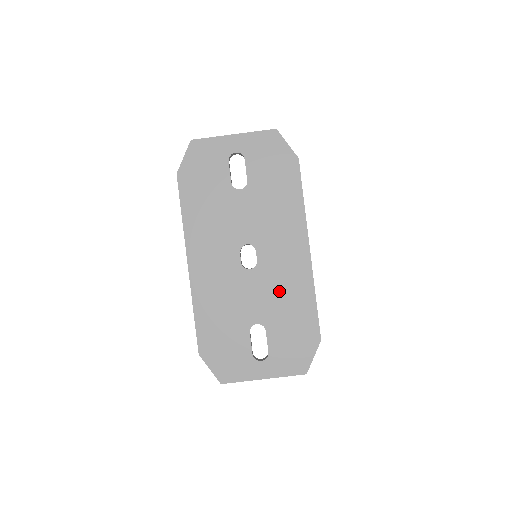
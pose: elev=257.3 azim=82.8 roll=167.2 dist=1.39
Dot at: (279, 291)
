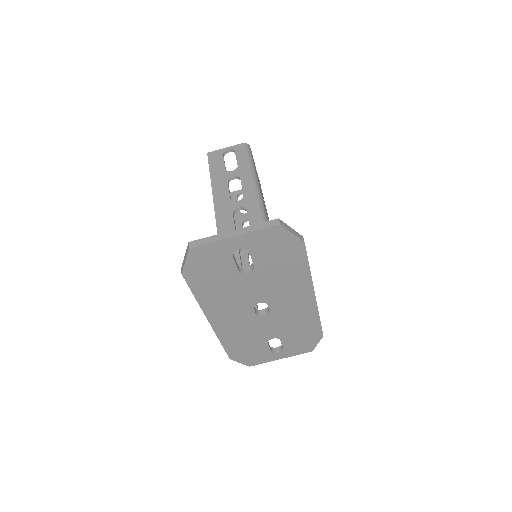
Dot at: (290, 321)
